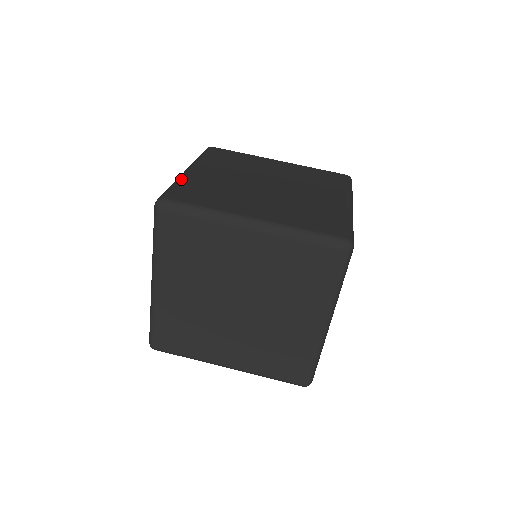
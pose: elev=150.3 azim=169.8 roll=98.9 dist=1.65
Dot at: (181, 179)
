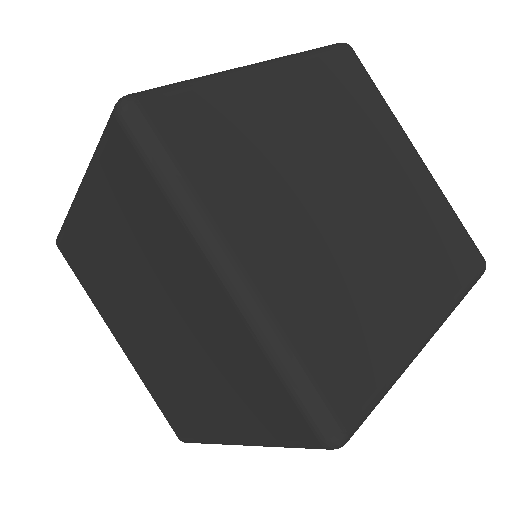
Dot at: occluded
